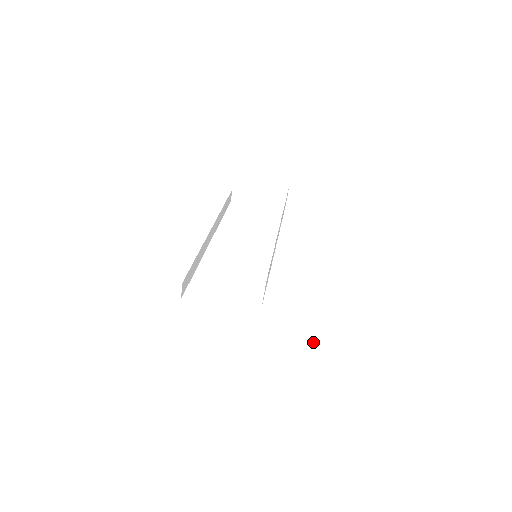
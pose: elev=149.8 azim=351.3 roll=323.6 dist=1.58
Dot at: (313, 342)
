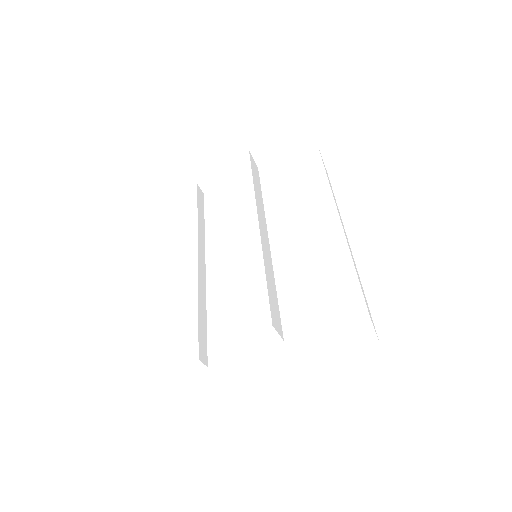
Dot at: (352, 339)
